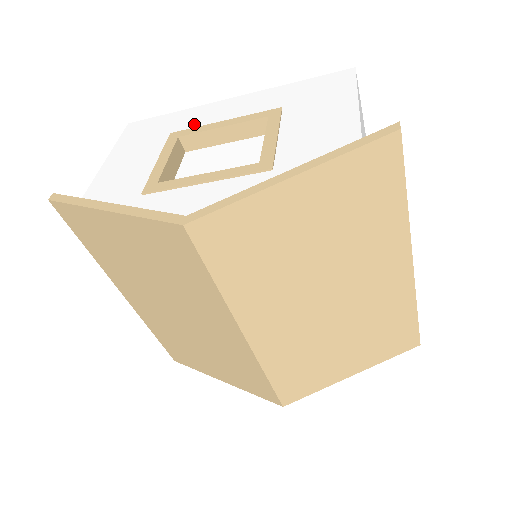
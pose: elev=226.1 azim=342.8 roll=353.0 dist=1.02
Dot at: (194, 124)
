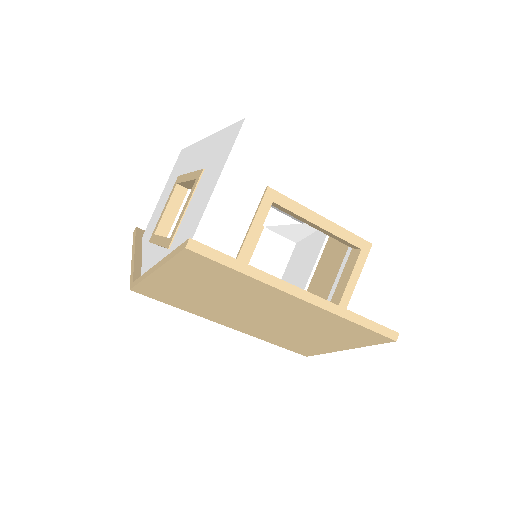
Dot at: (186, 168)
